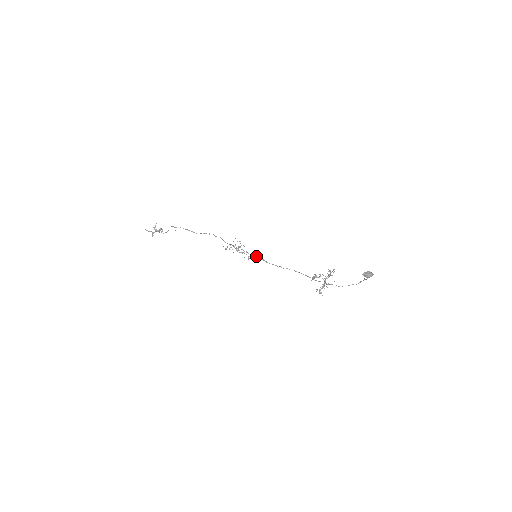
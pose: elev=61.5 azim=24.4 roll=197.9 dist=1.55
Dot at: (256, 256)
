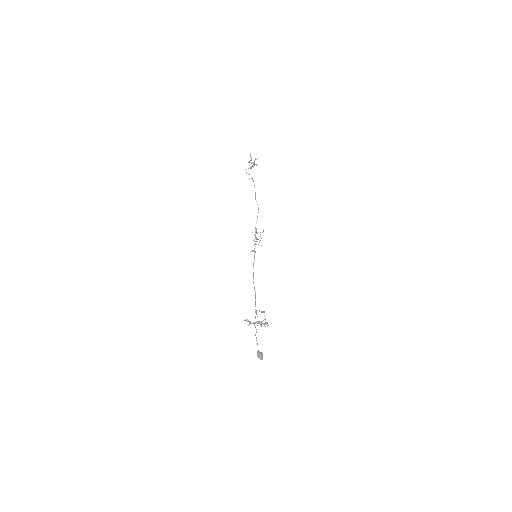
Dot at: (254, 256)
